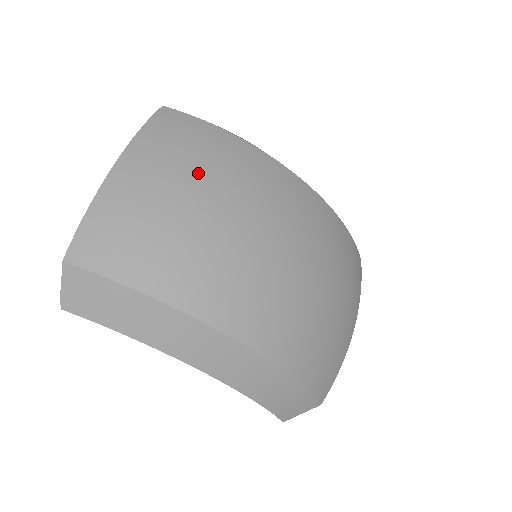
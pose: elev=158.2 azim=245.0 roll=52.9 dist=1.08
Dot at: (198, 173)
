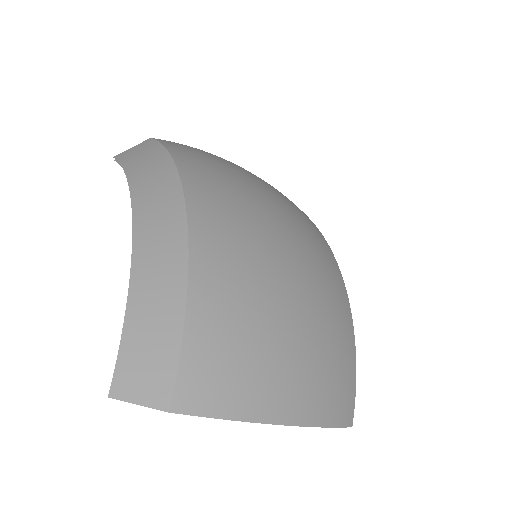
Dot at: (269, 185)
